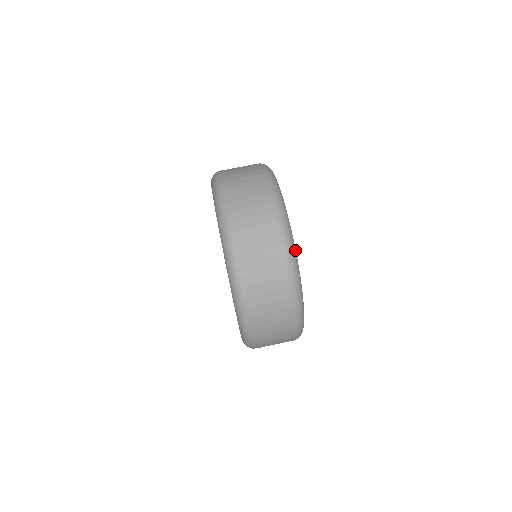
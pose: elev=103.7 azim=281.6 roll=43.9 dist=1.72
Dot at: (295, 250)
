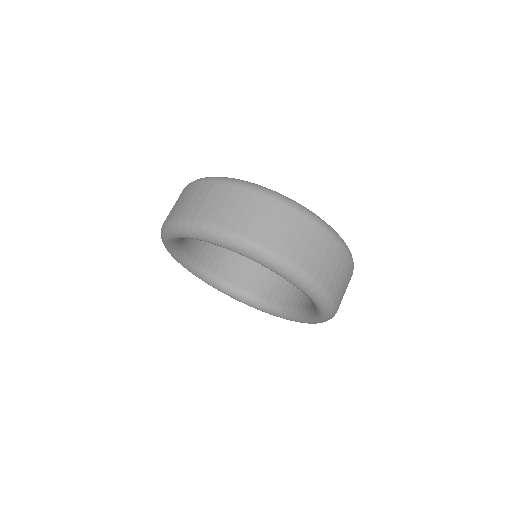
Dot at: occluded
